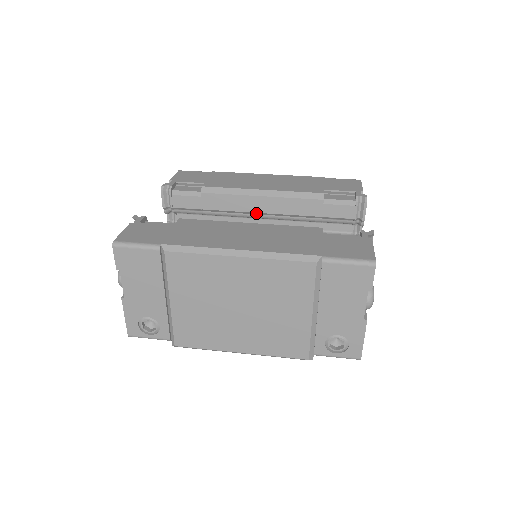
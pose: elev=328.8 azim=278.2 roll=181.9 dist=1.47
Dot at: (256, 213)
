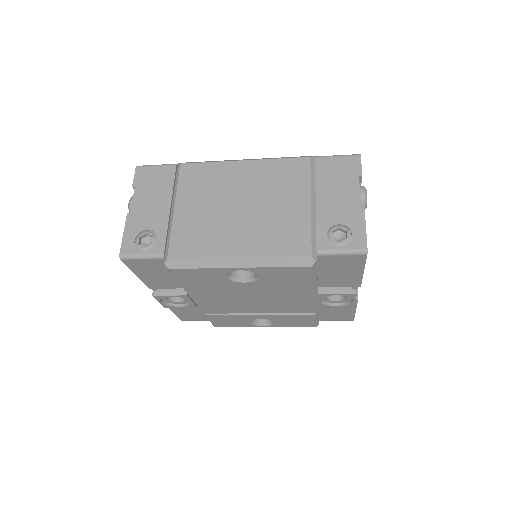
Dot at: occluded
